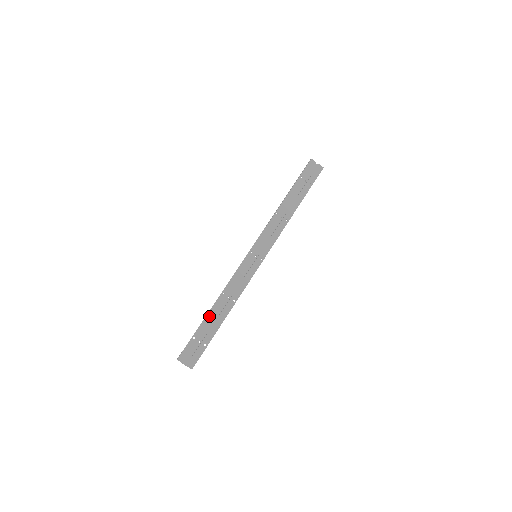
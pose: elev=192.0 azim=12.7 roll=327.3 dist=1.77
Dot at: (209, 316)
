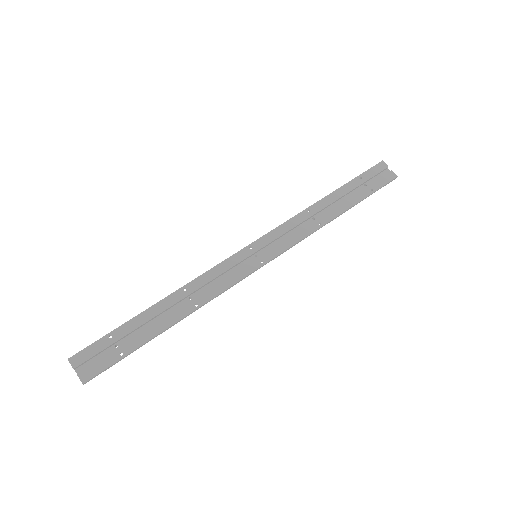
Dot at: (148, 313)
